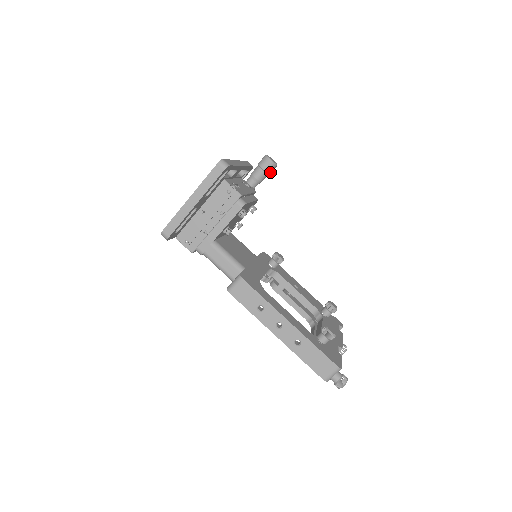
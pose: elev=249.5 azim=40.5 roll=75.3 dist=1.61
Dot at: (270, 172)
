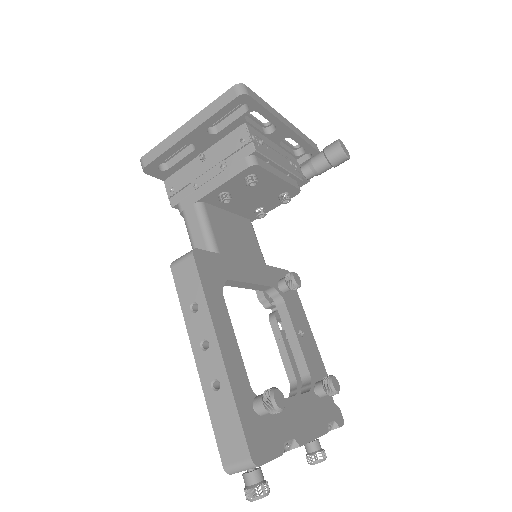
Dot at: (334, 163)
